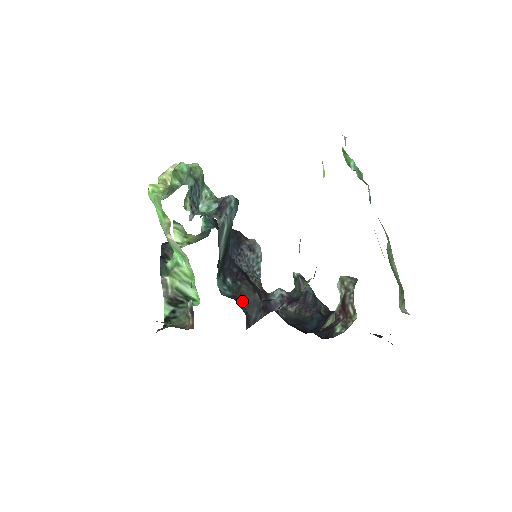
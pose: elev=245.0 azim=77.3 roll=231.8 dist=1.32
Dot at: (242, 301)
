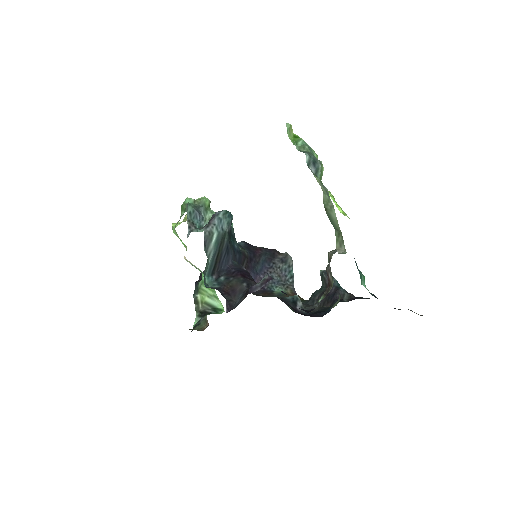
Dot at: (229, 292)
